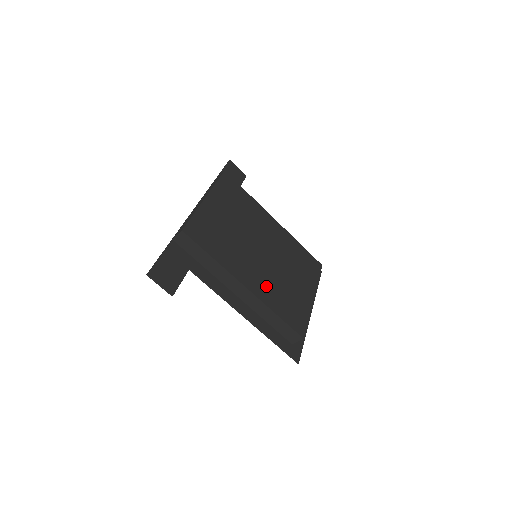
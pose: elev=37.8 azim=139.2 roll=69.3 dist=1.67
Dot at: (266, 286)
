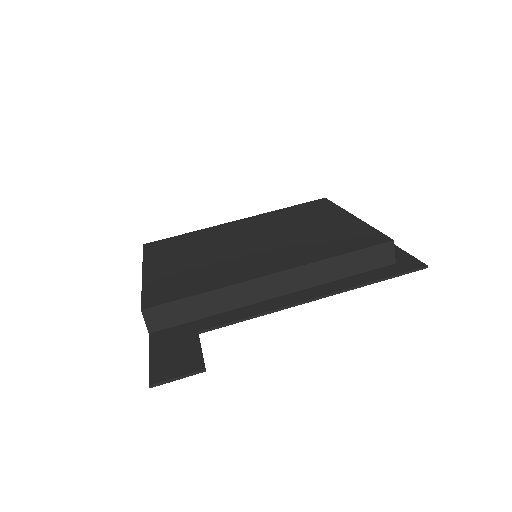
Dot at: (293, 254)
